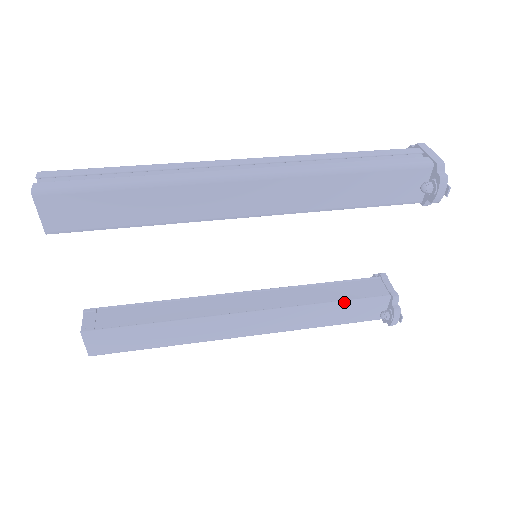
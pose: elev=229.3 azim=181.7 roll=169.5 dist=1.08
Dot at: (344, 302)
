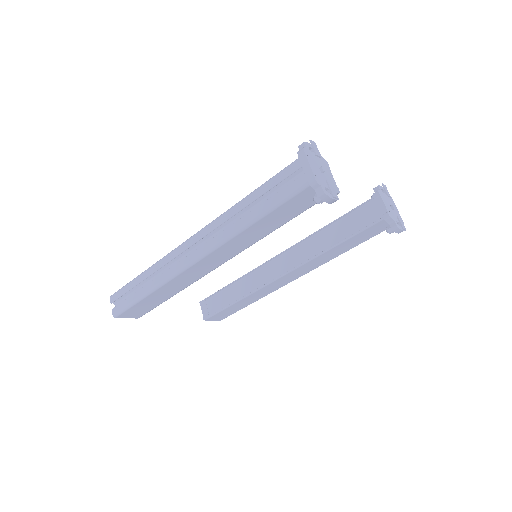
Dot at: (347, 239)
